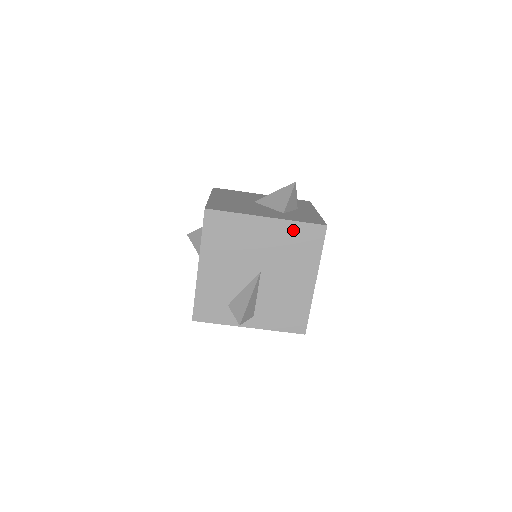
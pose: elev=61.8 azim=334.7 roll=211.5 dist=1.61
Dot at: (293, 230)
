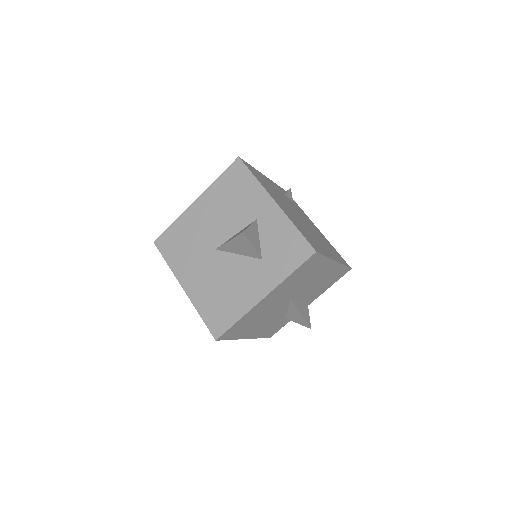
Dot at: (291, 278)
